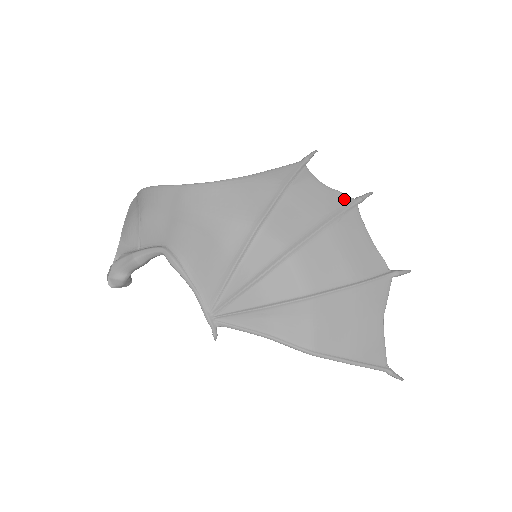
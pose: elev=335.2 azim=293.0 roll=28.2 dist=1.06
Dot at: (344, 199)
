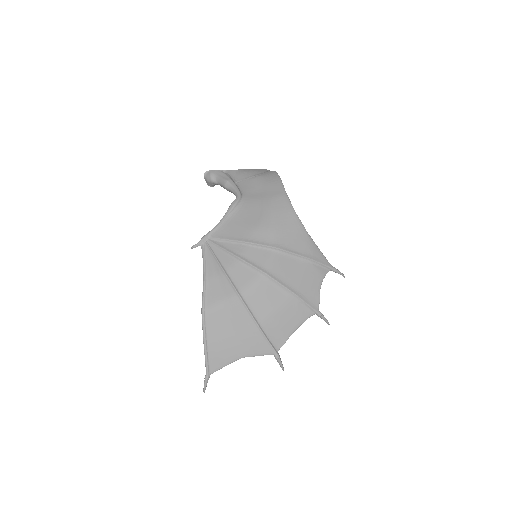
Dot at: (316, 302)
